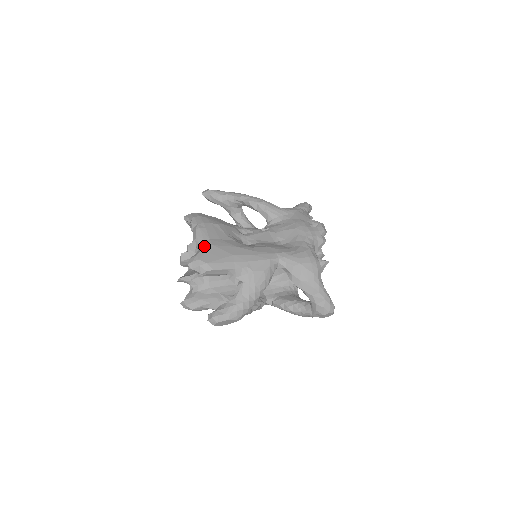
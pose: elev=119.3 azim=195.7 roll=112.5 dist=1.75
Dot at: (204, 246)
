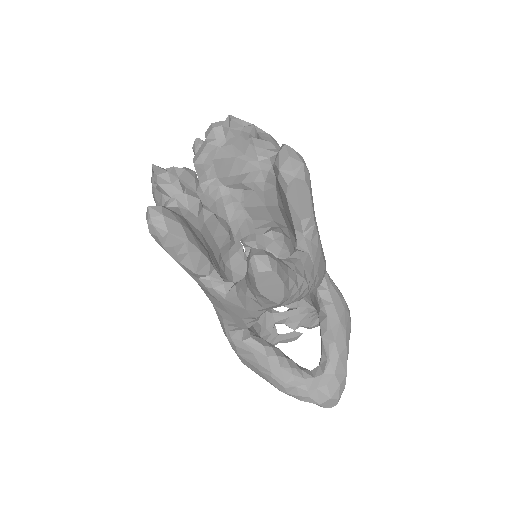
Dot at: occluded
